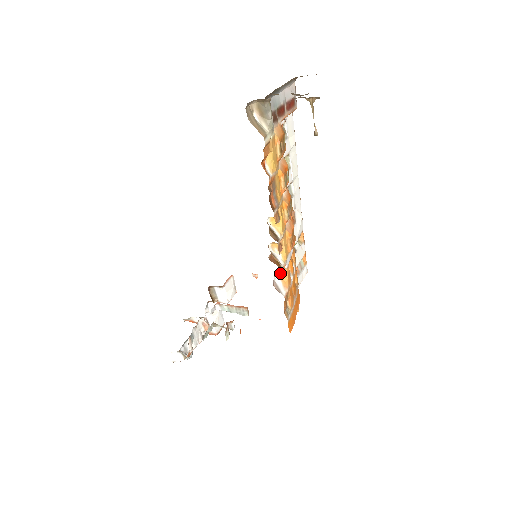
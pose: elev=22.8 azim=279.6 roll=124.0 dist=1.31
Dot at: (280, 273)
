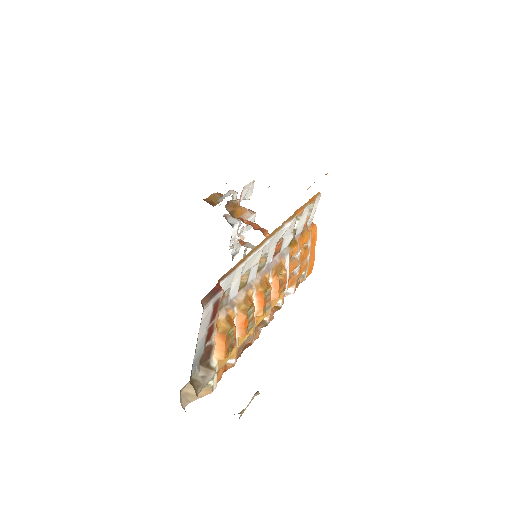
Dot at: occluded
